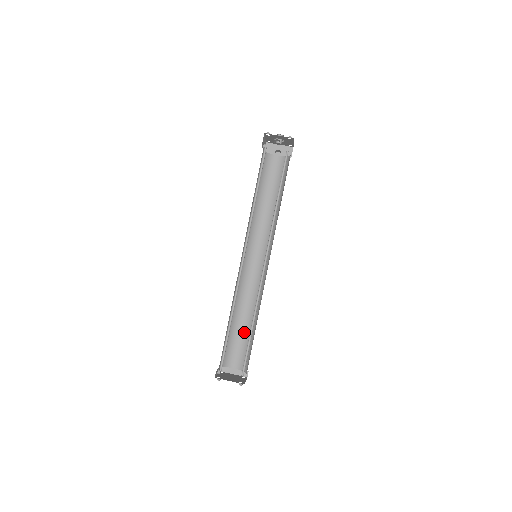
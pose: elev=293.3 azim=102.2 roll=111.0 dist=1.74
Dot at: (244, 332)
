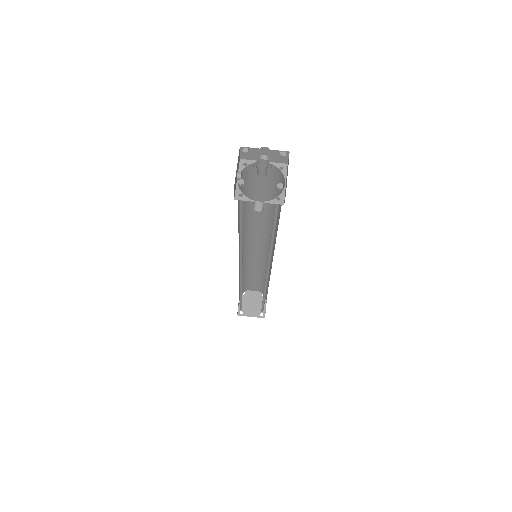
Dot at: (257, 277)
